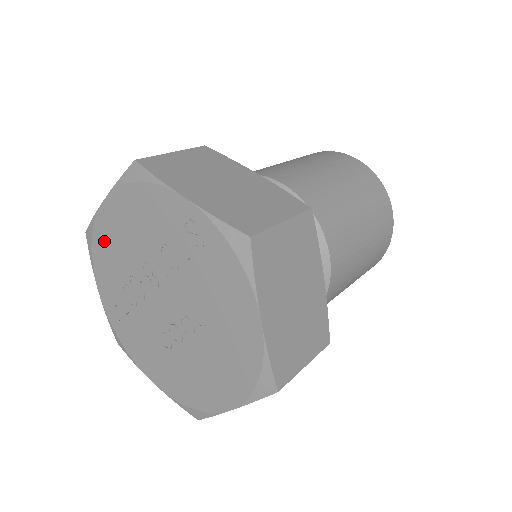
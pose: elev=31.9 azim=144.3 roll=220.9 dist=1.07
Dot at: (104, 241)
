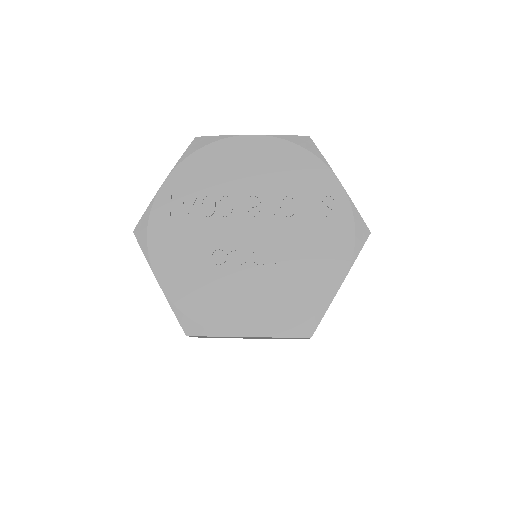
Dot at: (221, 156)
